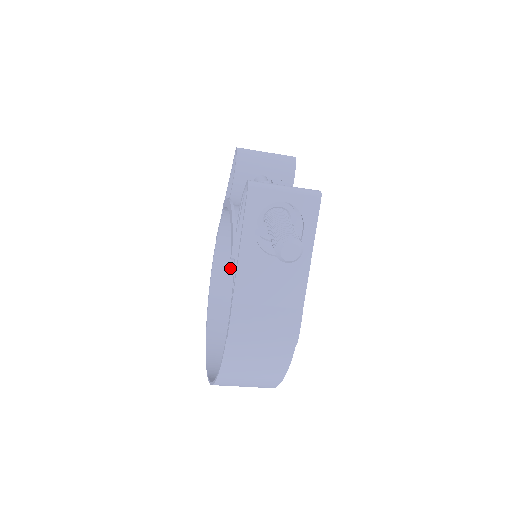
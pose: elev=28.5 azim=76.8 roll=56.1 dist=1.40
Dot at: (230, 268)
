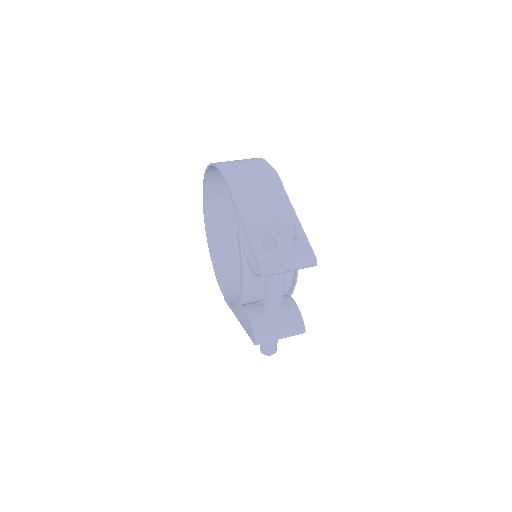
Dot at: occluded
